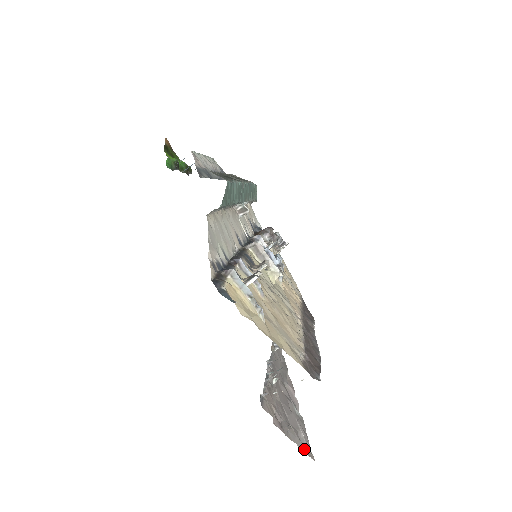
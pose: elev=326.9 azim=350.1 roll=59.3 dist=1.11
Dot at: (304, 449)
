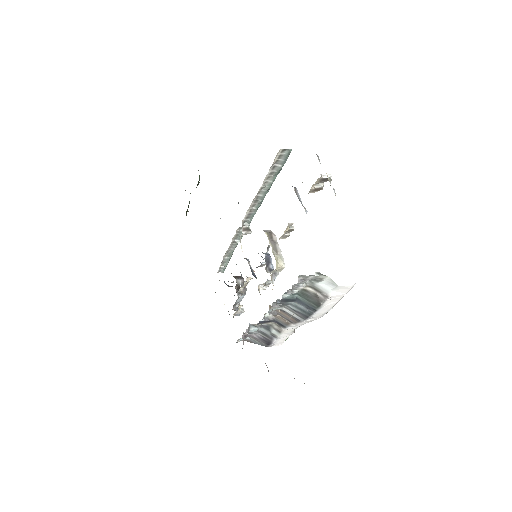
Dot at: occluded
